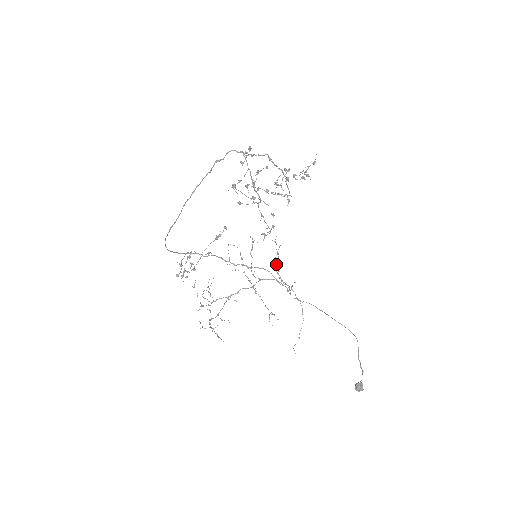
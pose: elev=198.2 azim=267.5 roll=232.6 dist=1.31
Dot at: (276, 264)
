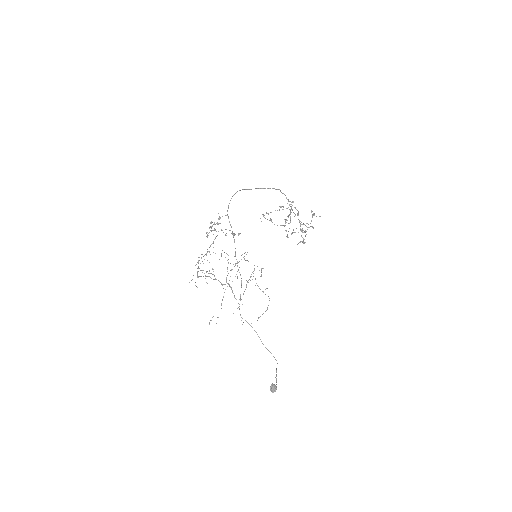
Dot at: occluded
